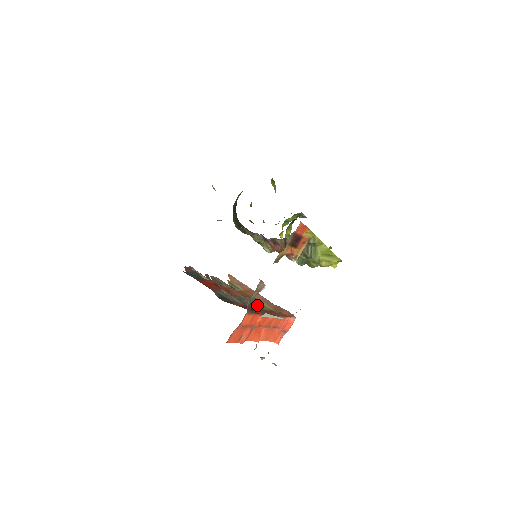
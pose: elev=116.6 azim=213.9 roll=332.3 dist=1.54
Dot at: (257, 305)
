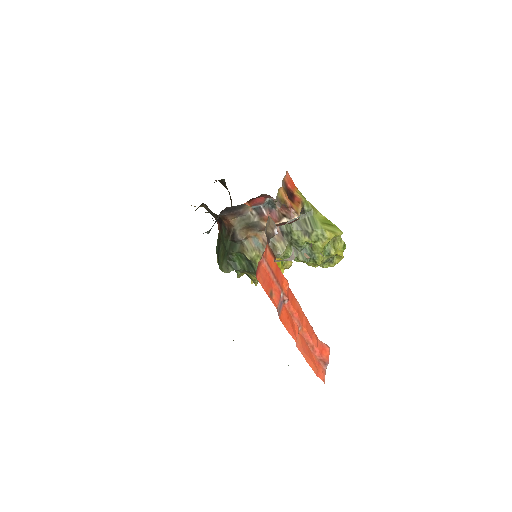
Dot at: occluded
